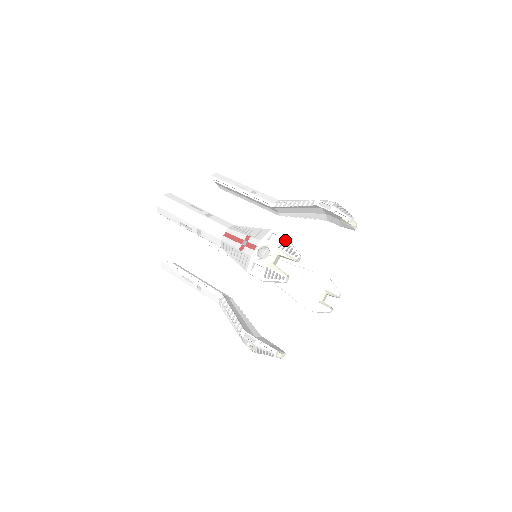
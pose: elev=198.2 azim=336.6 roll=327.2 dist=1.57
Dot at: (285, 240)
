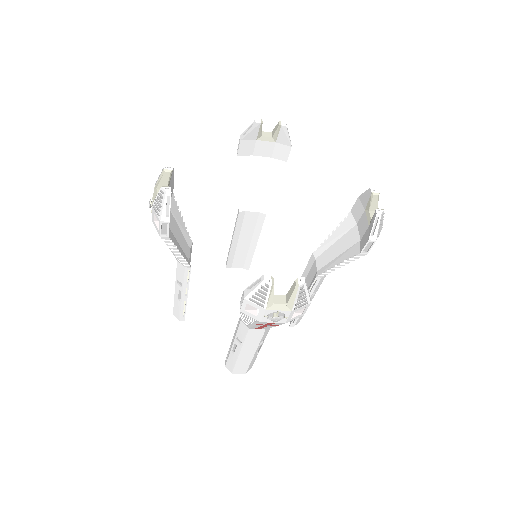
Dot at: occluded
